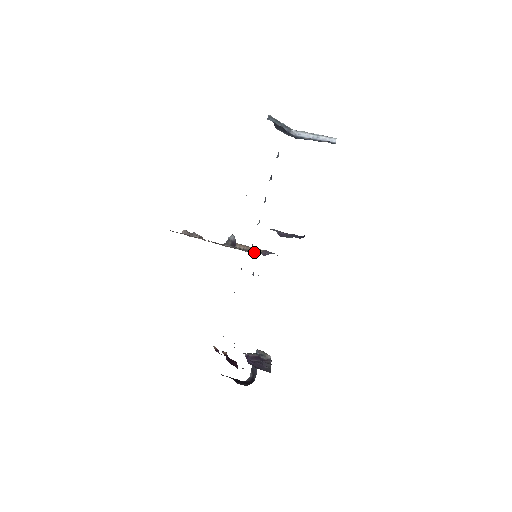
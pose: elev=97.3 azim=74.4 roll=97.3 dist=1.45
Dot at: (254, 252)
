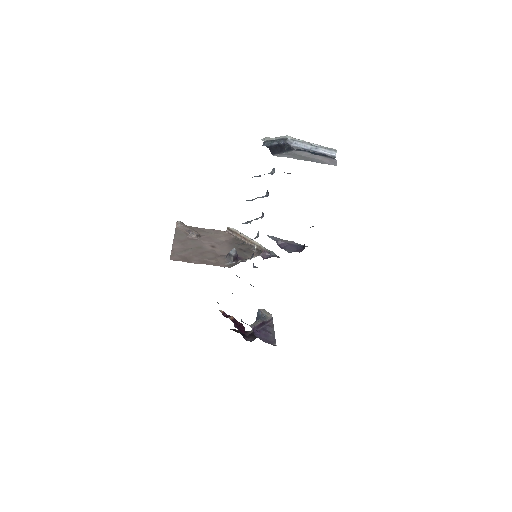
Dot at: (253, 249)
